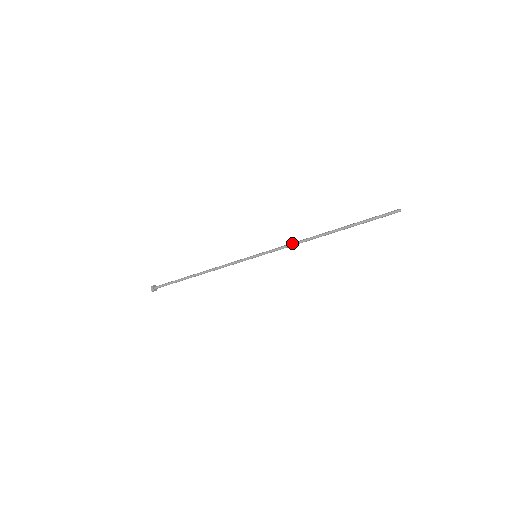
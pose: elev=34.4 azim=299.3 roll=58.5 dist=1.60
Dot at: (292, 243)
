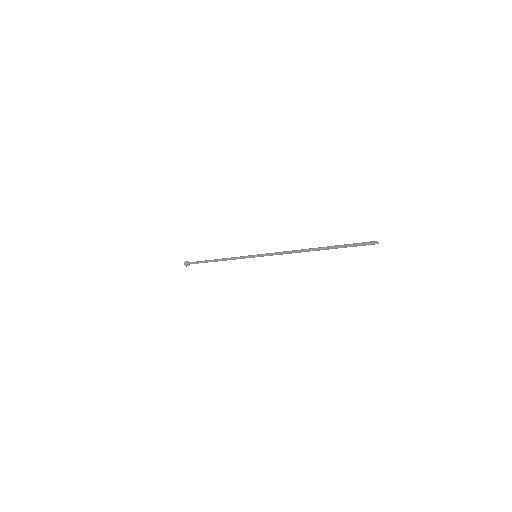
Dot at: (283, 252)
